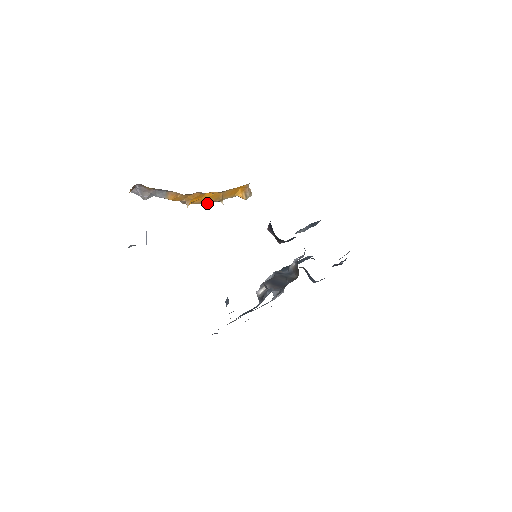
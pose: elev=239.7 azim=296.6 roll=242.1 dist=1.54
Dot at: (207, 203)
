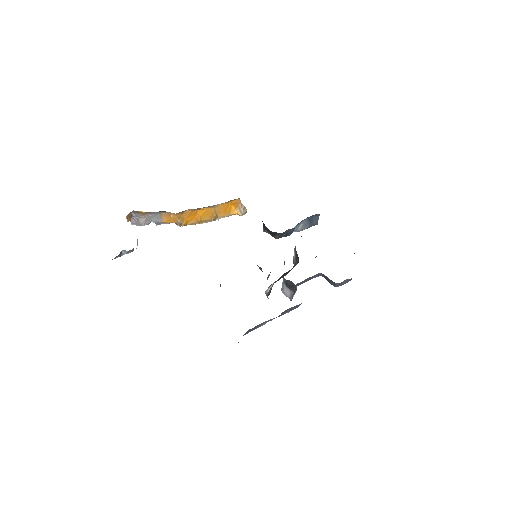
Dot at: occluded
